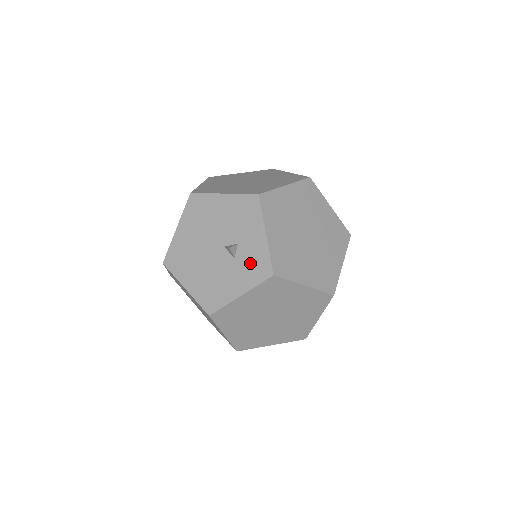
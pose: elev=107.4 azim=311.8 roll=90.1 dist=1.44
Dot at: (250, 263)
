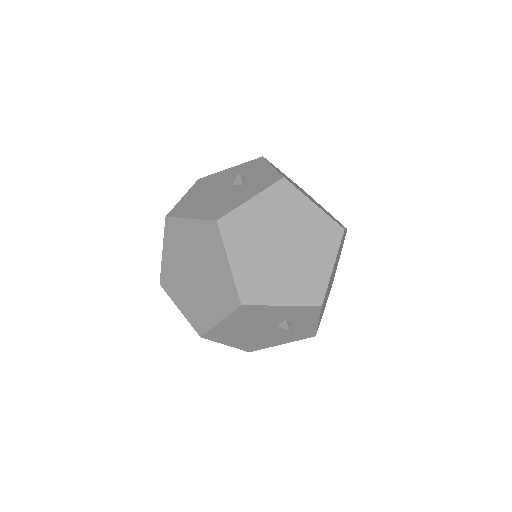
Dot at: (259, 181)
